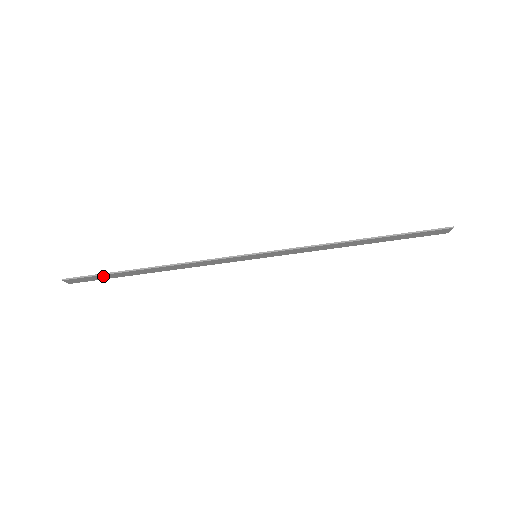
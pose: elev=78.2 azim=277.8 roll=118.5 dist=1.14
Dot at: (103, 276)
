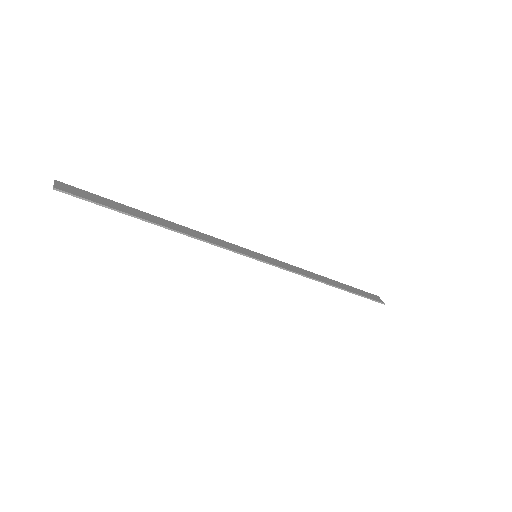
Dot at: (104, 204)
